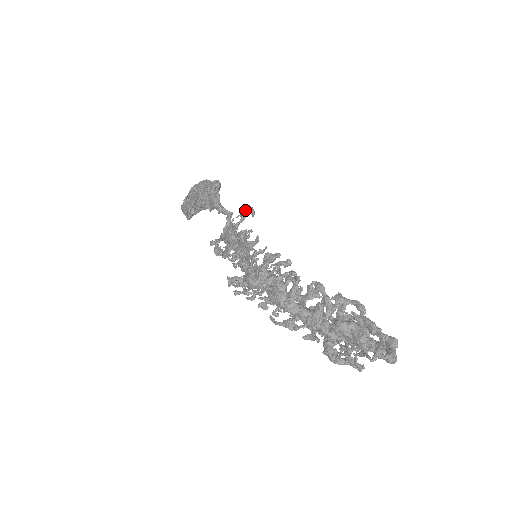
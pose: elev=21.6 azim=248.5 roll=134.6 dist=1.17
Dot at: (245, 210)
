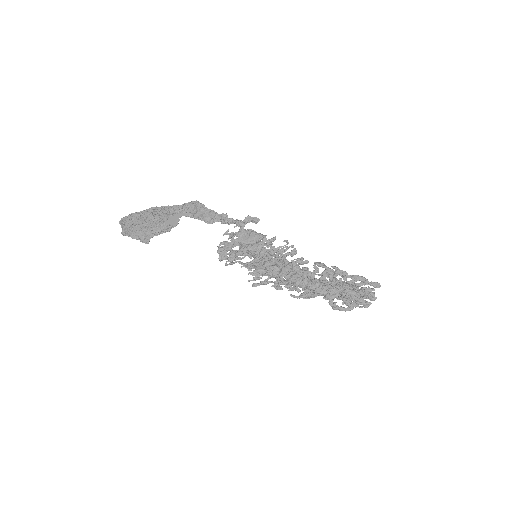
Dot at: (245, 220)
